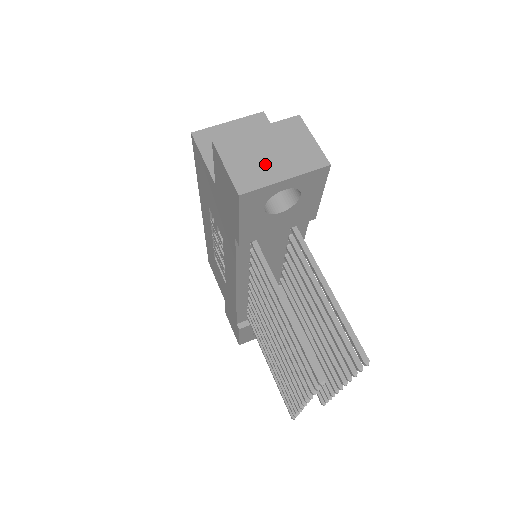
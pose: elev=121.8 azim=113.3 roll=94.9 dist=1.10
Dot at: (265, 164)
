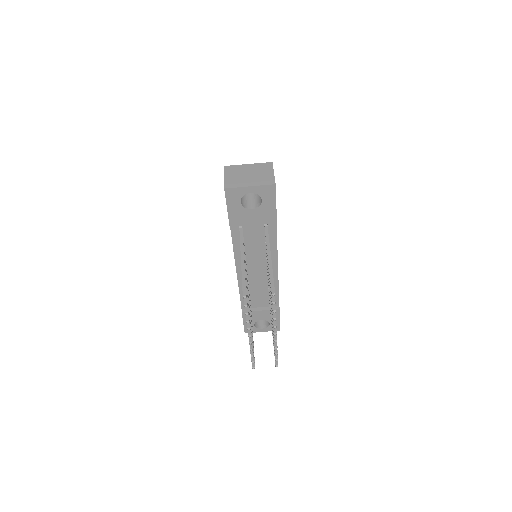
Dot at: (244, 179)
